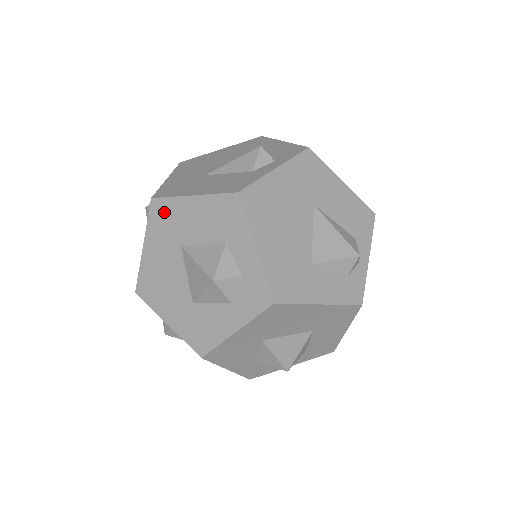
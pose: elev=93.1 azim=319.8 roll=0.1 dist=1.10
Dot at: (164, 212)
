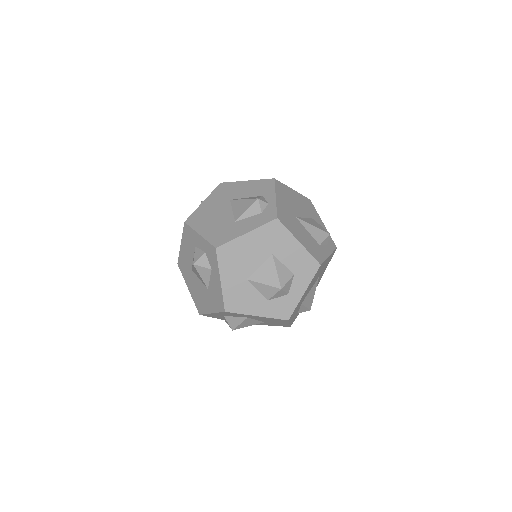
Dot at: (182, 263)
